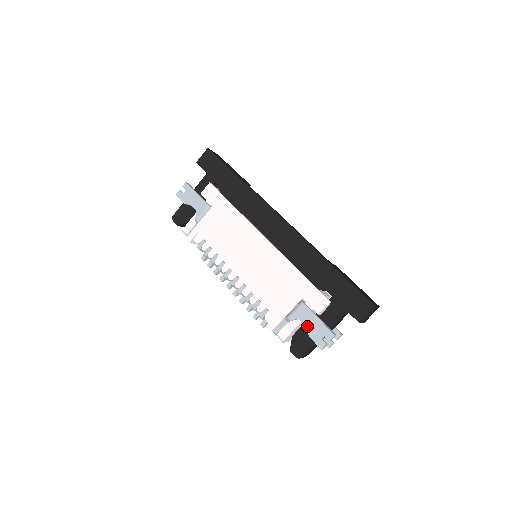
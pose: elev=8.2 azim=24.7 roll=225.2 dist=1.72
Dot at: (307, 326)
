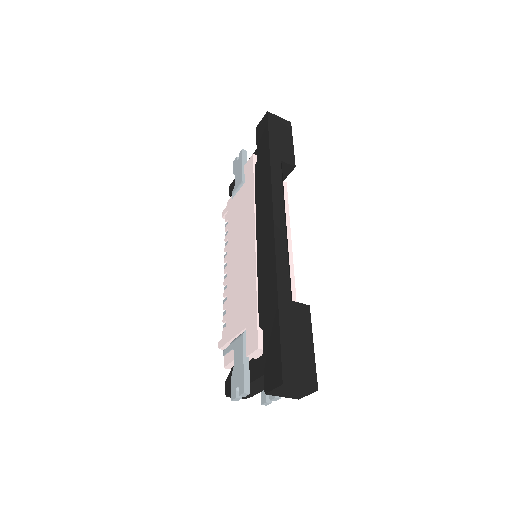
Dot at: (235, 364)
